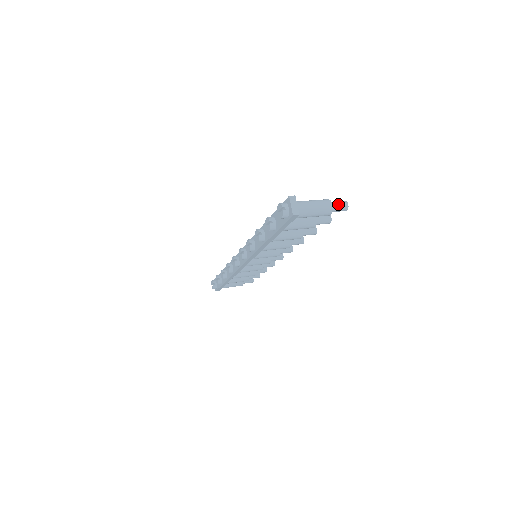
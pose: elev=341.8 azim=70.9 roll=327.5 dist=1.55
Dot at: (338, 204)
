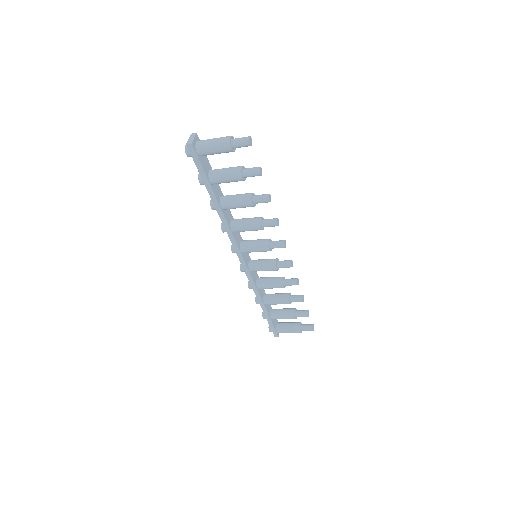
Dot at: (239, 138)
